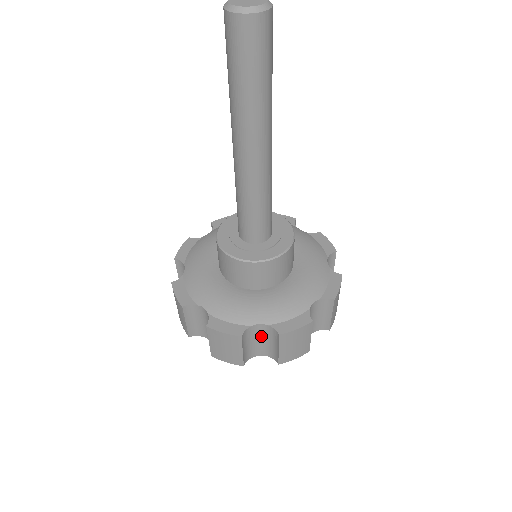
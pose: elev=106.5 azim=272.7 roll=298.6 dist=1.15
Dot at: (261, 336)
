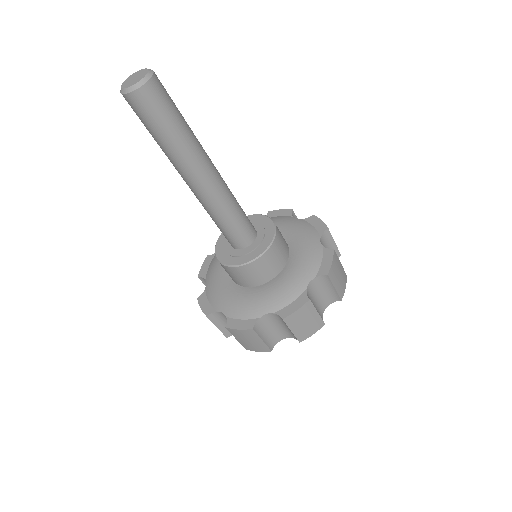
Dot at: (274, 323)
